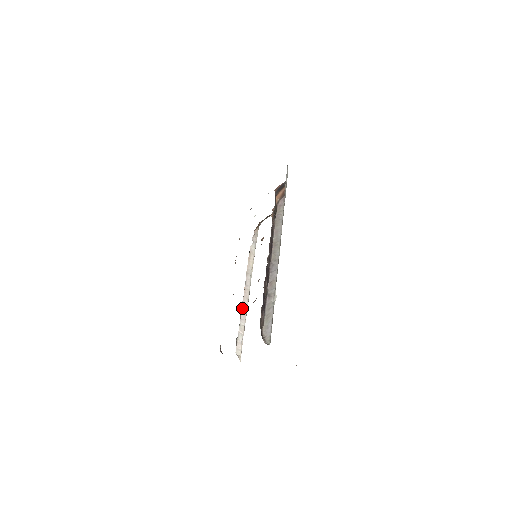
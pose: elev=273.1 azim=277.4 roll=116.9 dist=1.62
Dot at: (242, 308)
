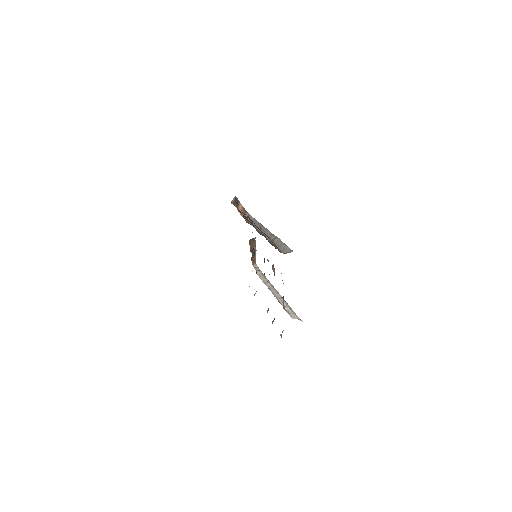
Dot at: (276, 298)
